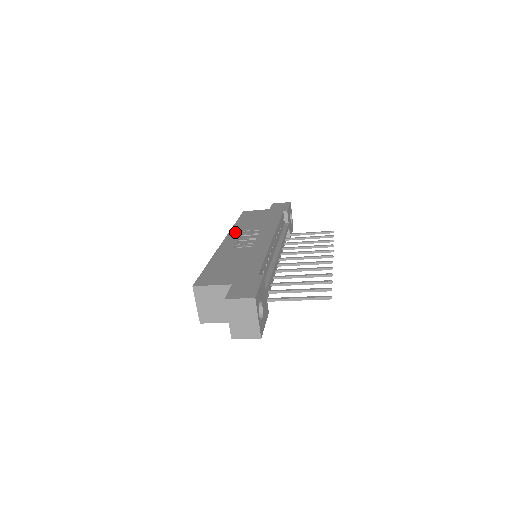
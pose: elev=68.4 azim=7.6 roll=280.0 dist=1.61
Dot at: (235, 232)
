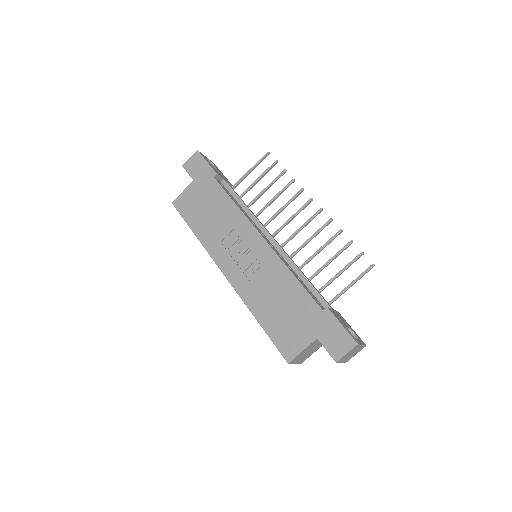
Dot at: (215, 251)
